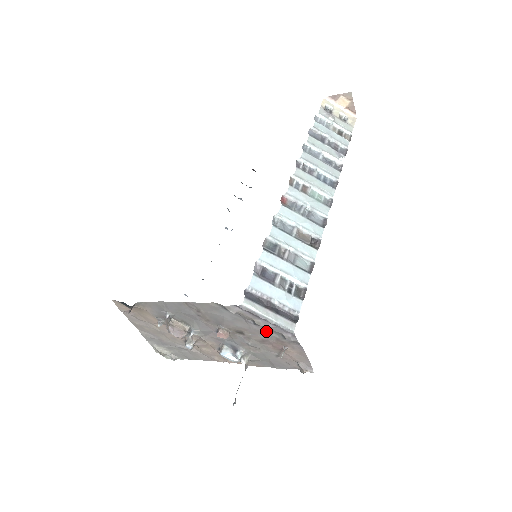
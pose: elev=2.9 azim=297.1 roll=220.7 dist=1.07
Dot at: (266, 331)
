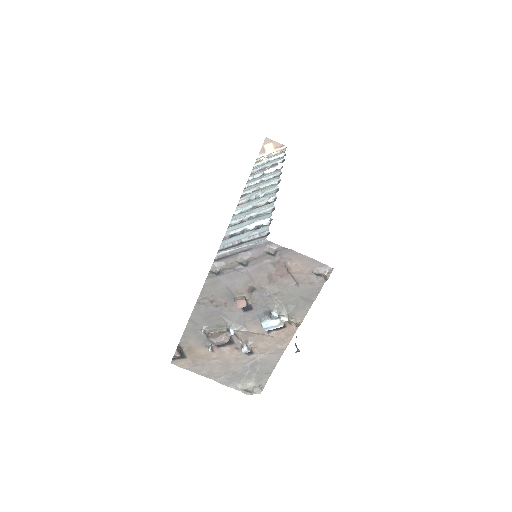
Dot at: (258, 265)
